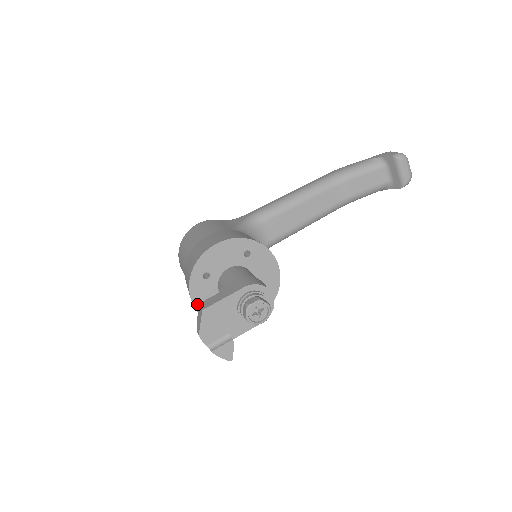
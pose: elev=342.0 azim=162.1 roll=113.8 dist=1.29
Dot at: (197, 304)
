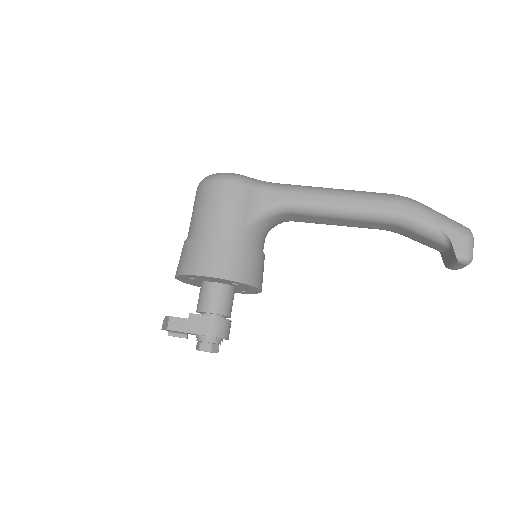
Dot at: (180, 280)
